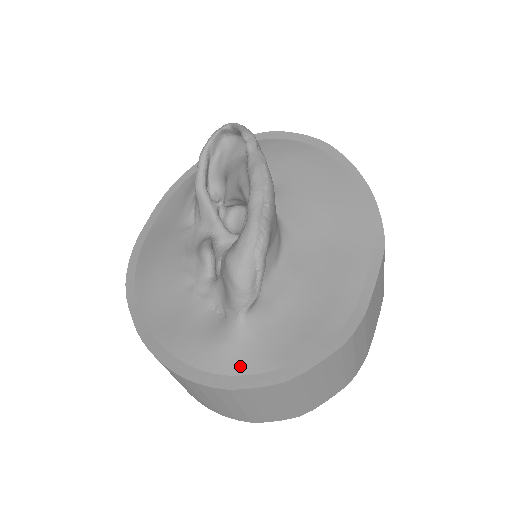
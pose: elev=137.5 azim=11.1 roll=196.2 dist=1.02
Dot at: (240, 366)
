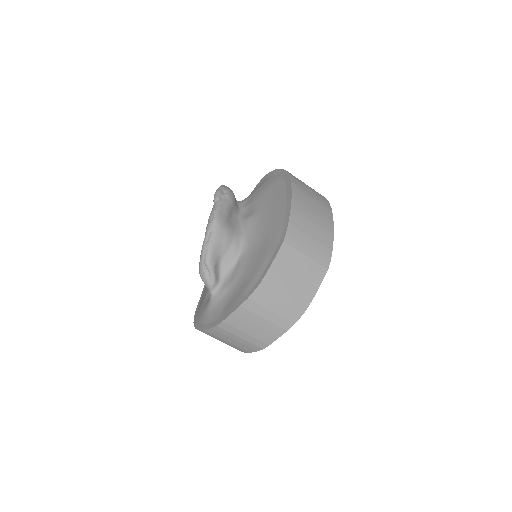
Dot at: (208, 319)
